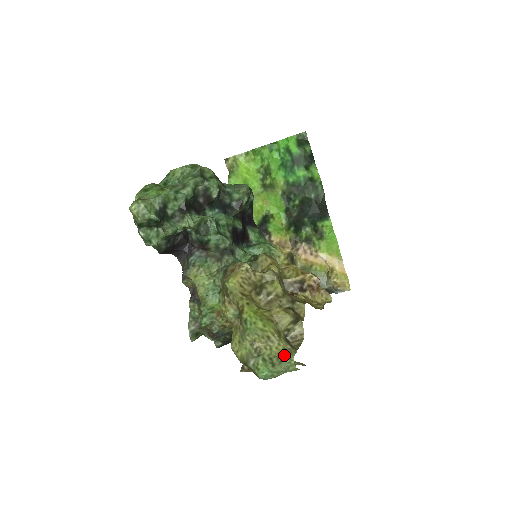
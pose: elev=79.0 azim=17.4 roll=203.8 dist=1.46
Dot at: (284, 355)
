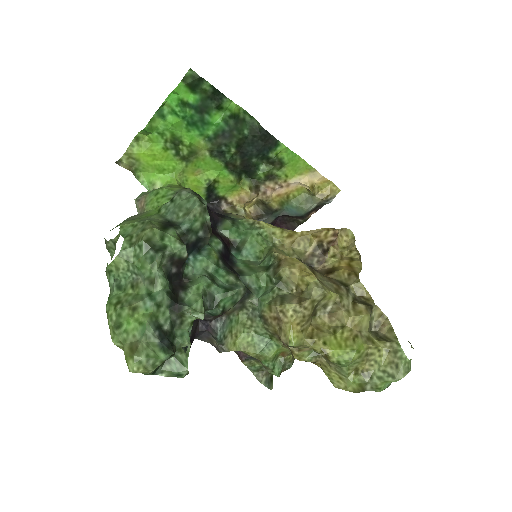
Dot at: (394, 358)
